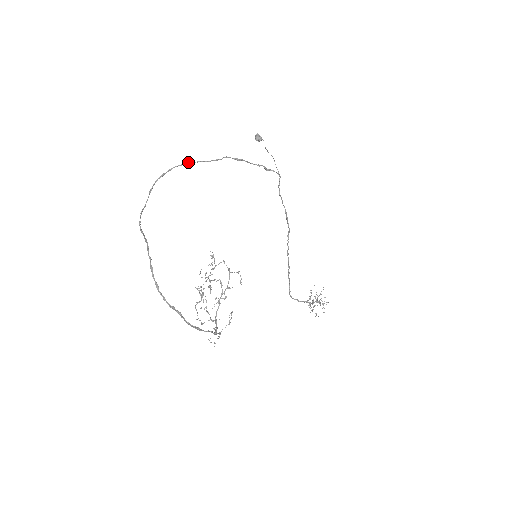
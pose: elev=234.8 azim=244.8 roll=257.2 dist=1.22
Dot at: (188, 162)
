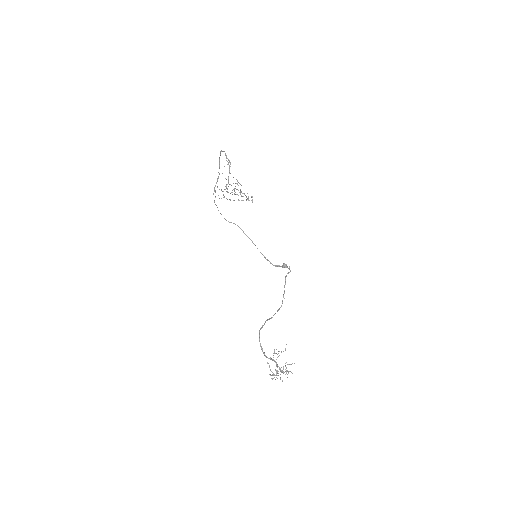
Dot at: occluded
